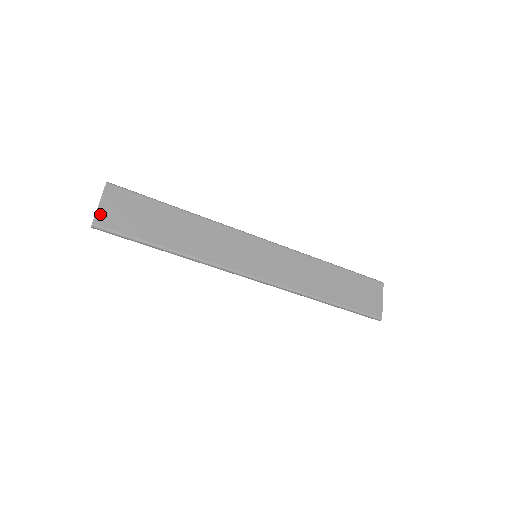
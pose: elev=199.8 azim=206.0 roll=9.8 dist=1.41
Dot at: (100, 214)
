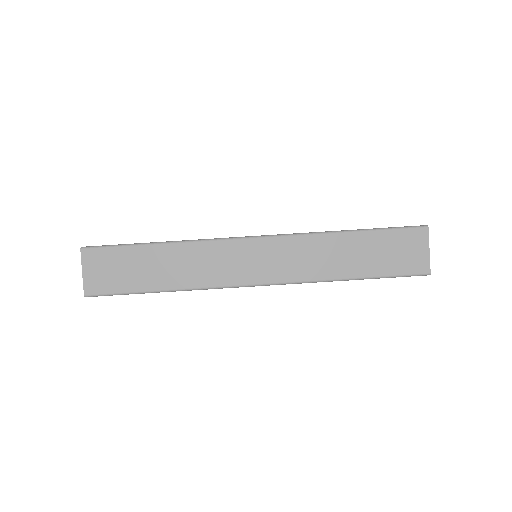
Dot at: (87, 283)
